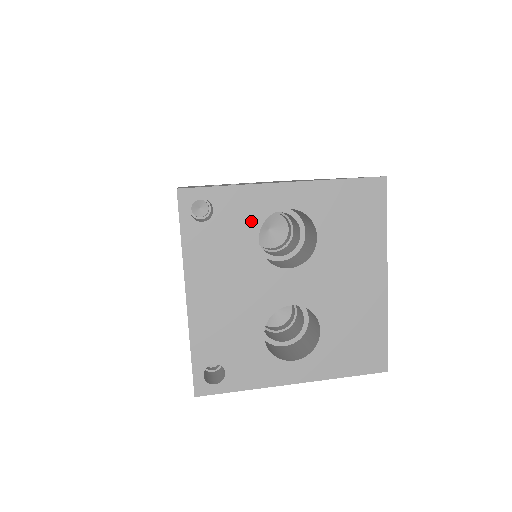
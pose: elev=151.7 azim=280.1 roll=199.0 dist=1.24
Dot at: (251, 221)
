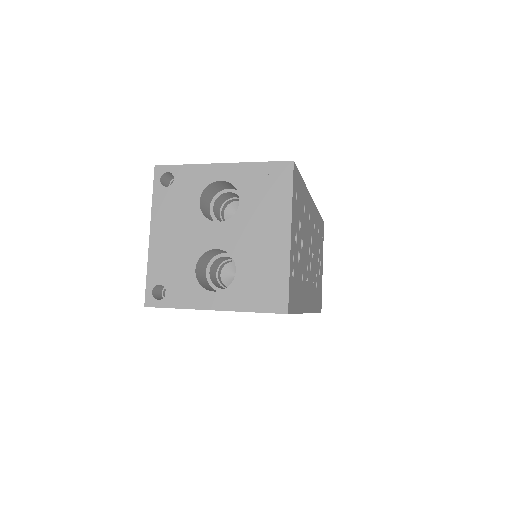
Dot at: (196, 188)
